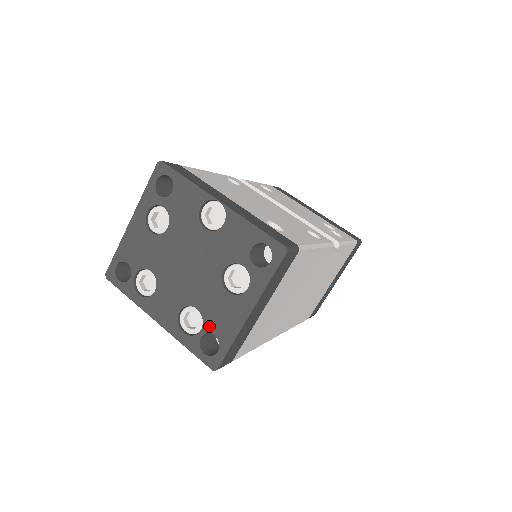
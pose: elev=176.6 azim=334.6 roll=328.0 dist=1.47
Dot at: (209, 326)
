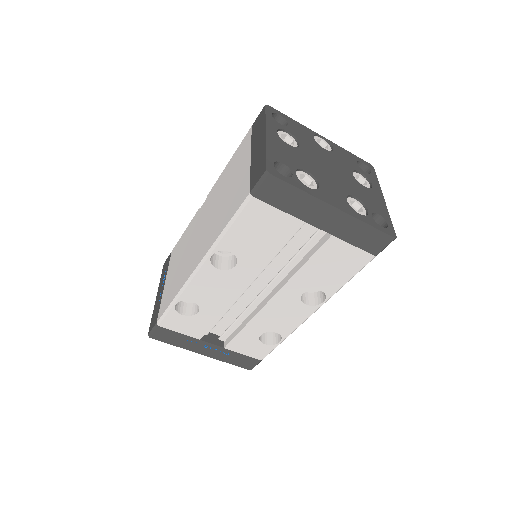
Dot at: (371, 208)
